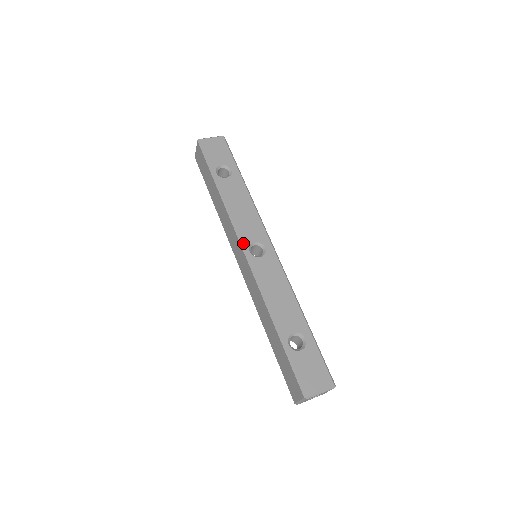
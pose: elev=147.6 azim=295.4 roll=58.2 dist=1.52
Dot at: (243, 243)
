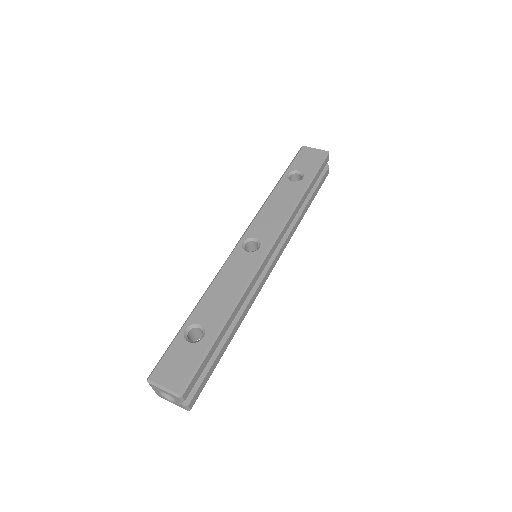
Dot at: (246, 233)
